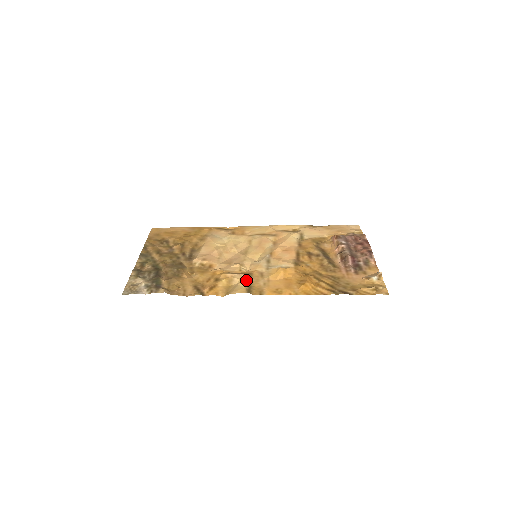
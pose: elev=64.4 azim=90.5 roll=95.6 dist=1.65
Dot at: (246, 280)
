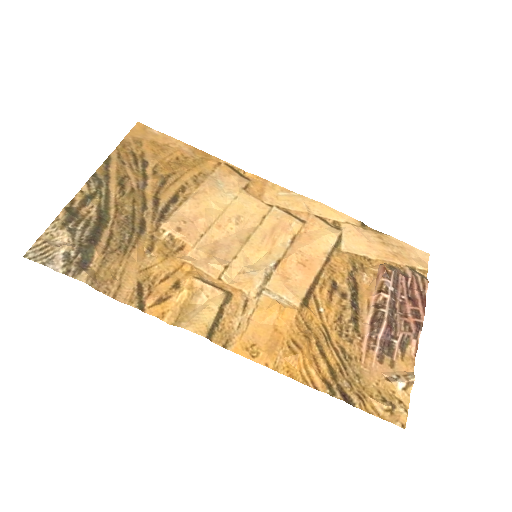
Dot at: (217, 307)
